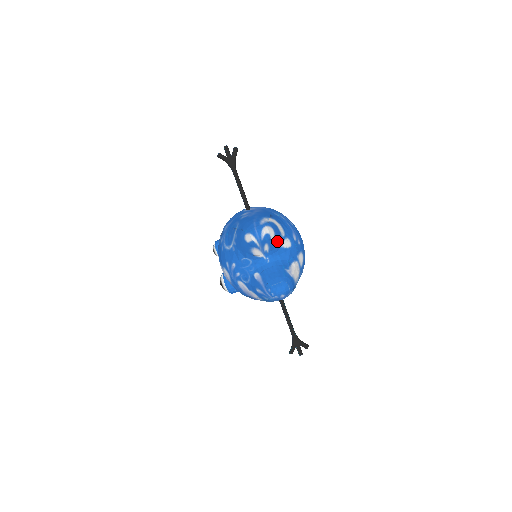
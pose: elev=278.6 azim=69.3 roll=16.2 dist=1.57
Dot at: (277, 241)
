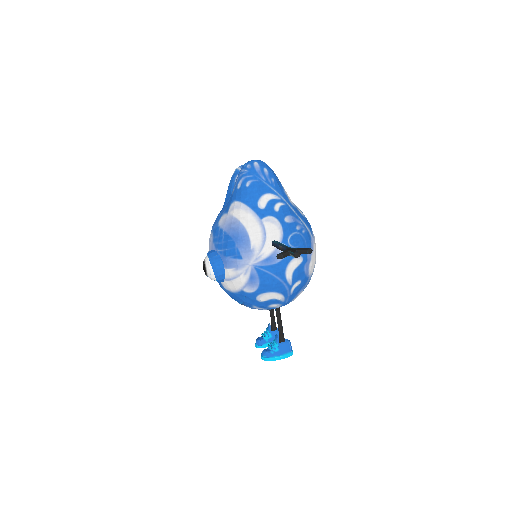
Dot at: occluded
